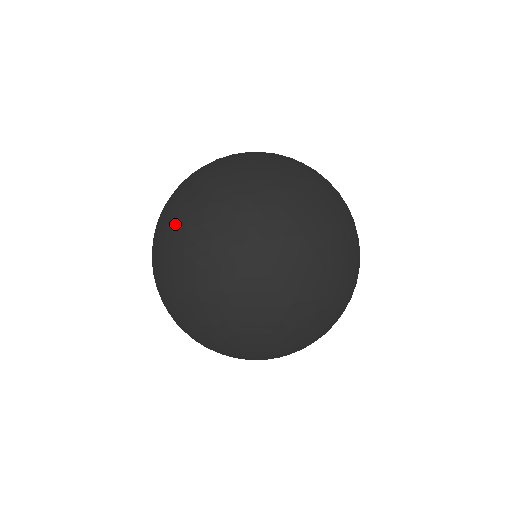
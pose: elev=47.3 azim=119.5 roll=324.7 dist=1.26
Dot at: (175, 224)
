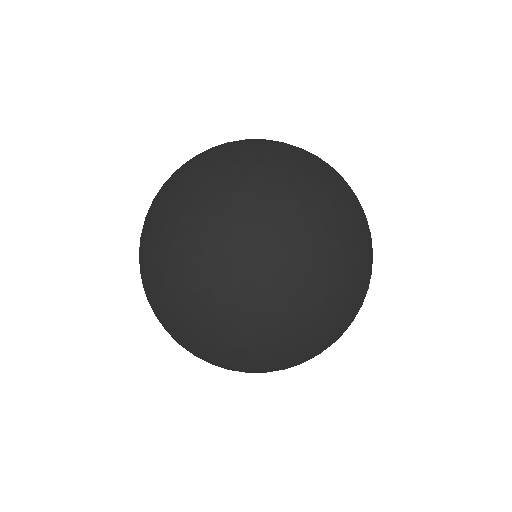
Dot at: (174, 314)
